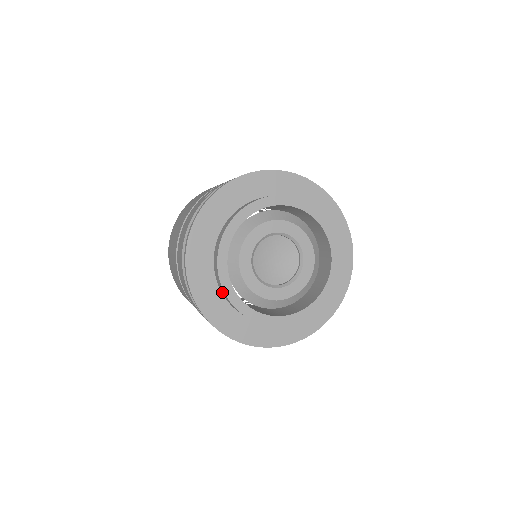
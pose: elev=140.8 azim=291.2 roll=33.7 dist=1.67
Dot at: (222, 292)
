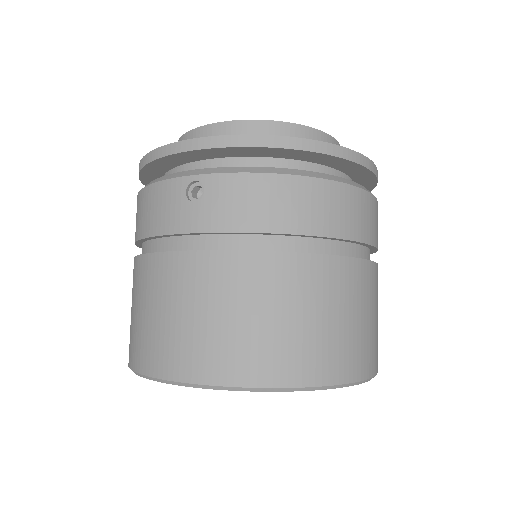
Dot at: occluded
